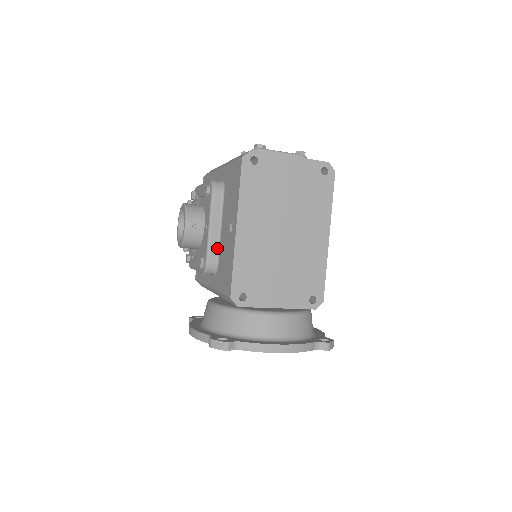
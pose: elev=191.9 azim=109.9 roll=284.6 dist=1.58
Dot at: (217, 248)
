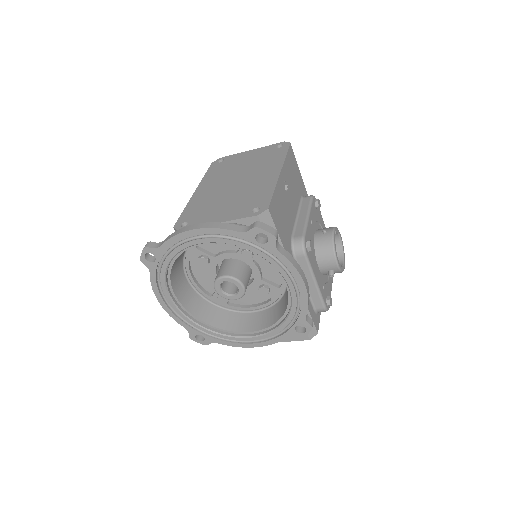
Dot at: occluded
